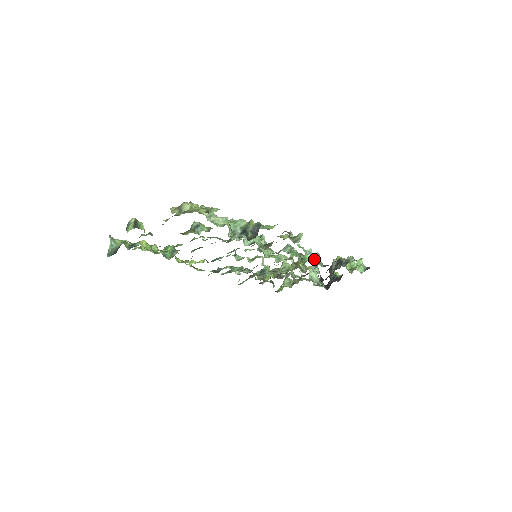
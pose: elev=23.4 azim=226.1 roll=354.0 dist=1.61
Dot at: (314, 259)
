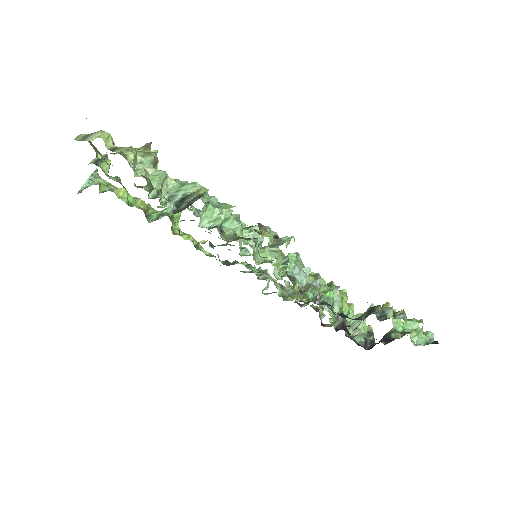
Dot at: (304, 285)
